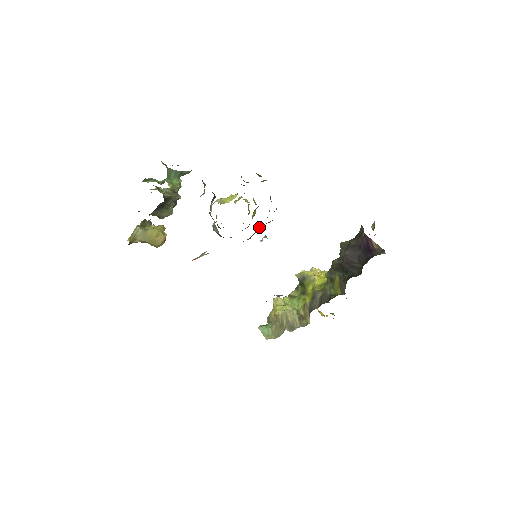
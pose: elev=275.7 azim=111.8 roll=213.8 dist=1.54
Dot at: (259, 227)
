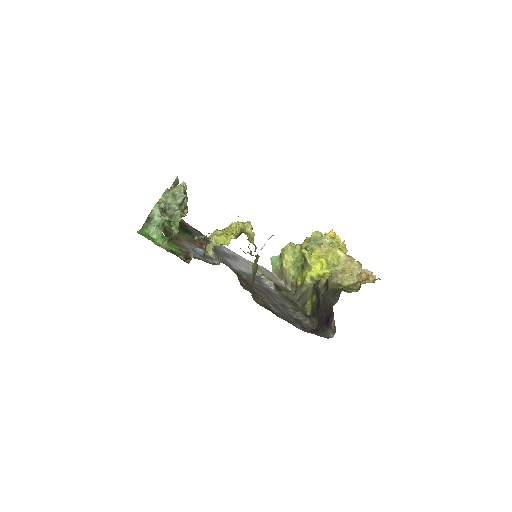
Dot at: occluded
